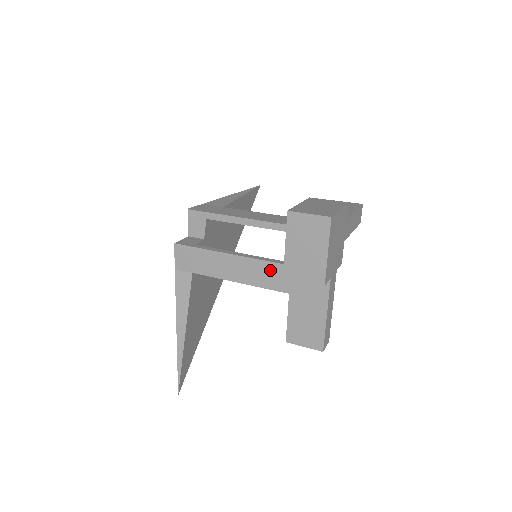
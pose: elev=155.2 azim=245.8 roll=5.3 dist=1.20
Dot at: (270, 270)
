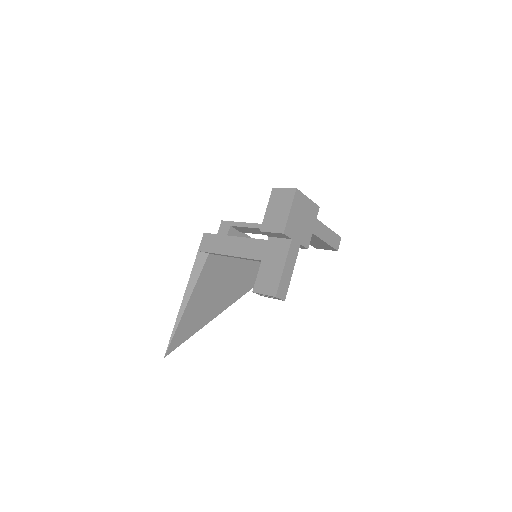
Dot at: (257, 245)
